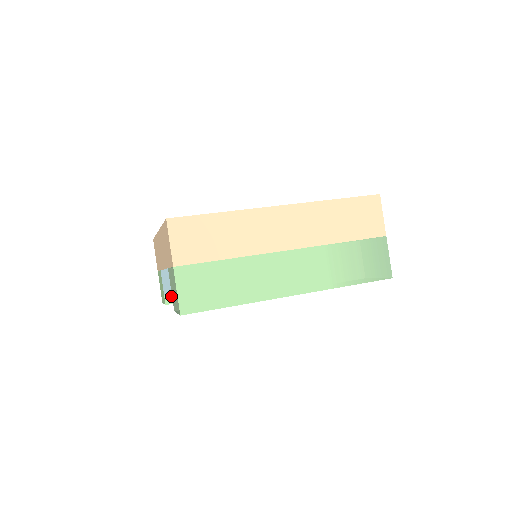
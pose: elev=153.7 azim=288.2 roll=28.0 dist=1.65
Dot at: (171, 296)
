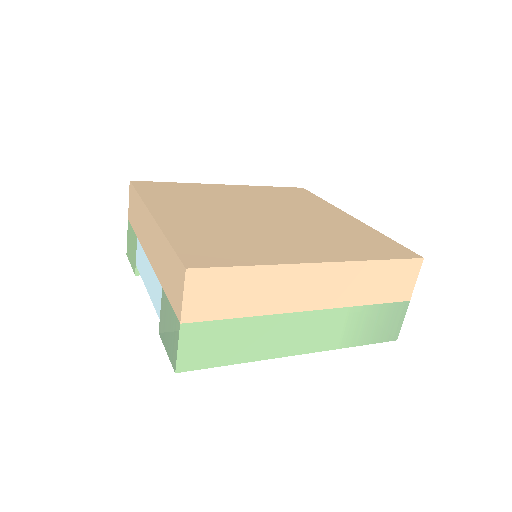
Dot at: (158, 313)
